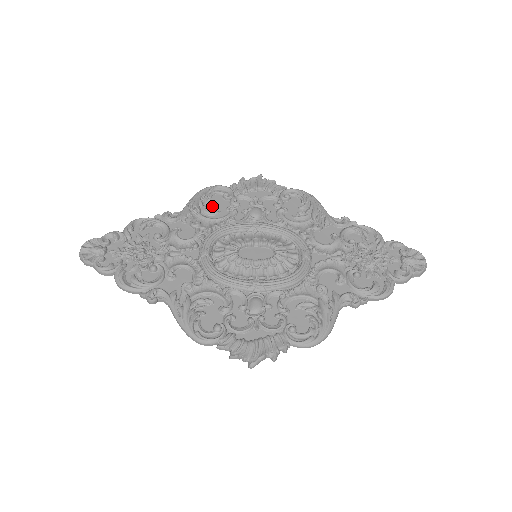
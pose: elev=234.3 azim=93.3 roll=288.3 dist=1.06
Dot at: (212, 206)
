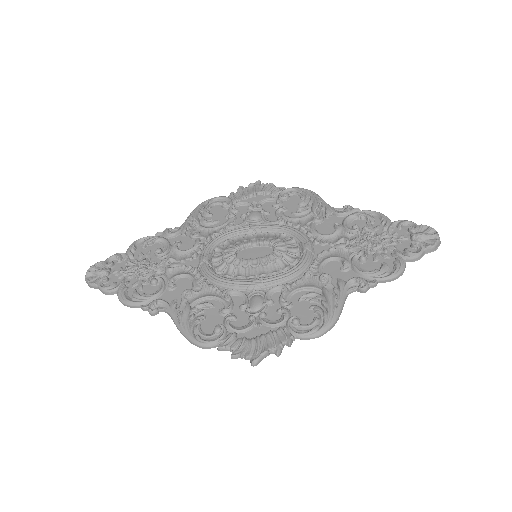
Dot at: (211, 216)
